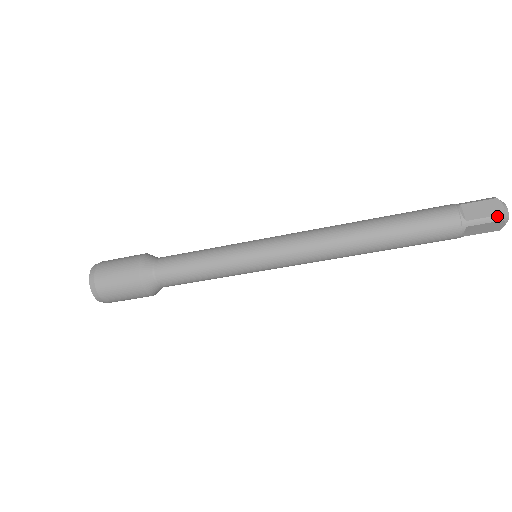
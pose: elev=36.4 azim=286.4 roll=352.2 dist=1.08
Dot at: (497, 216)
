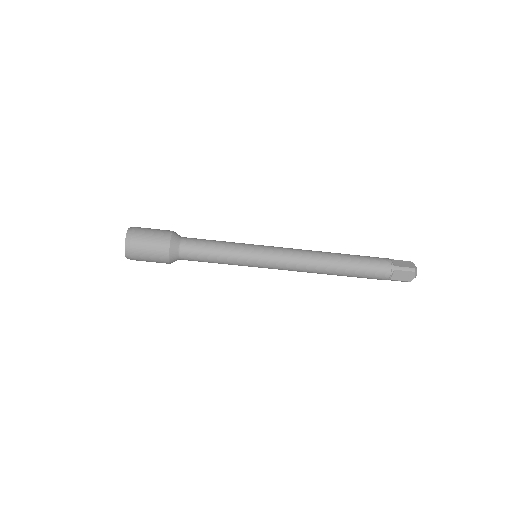
Dot at: (412, 268)
